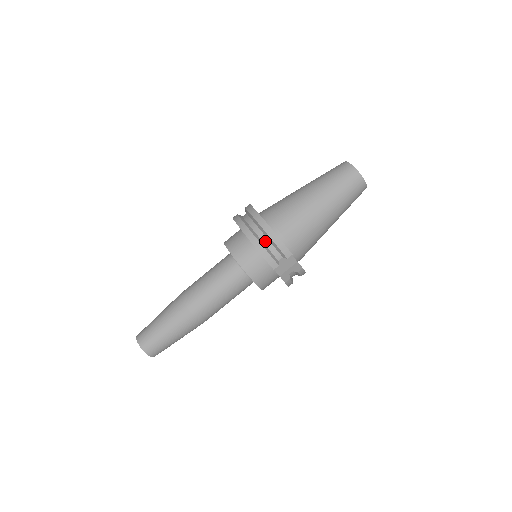
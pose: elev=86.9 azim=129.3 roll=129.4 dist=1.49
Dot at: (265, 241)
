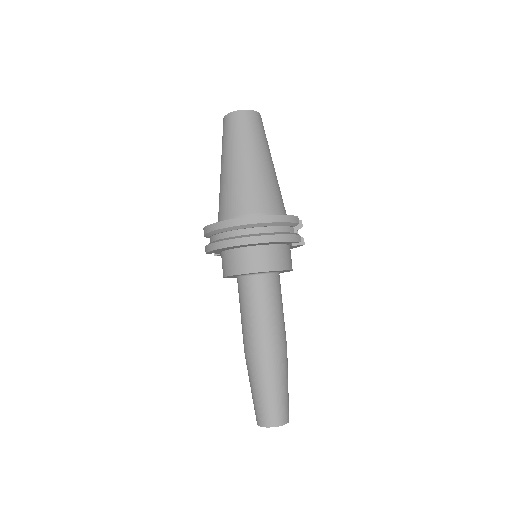
Dot at: (275, 230)
